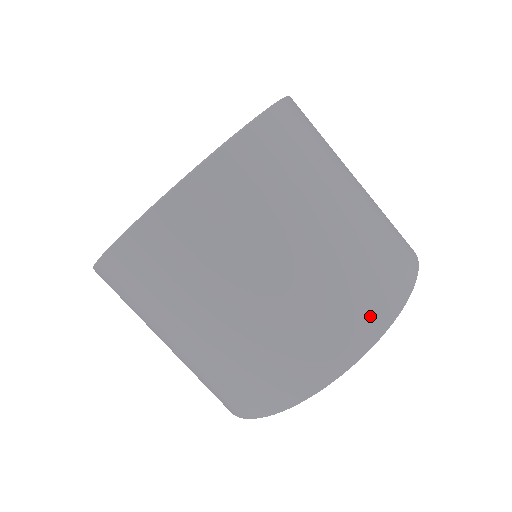
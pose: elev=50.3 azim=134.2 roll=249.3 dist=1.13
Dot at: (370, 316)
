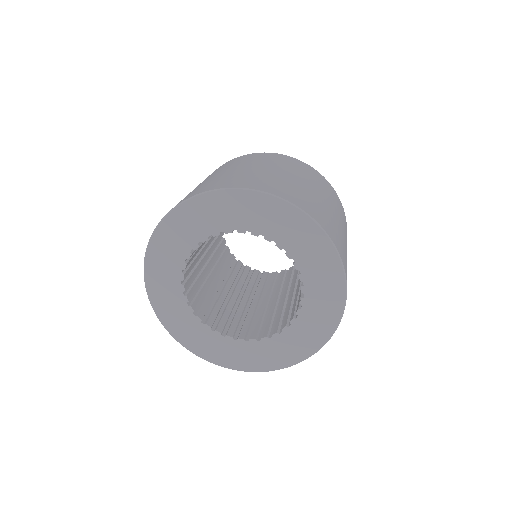
Dot at: occluded
